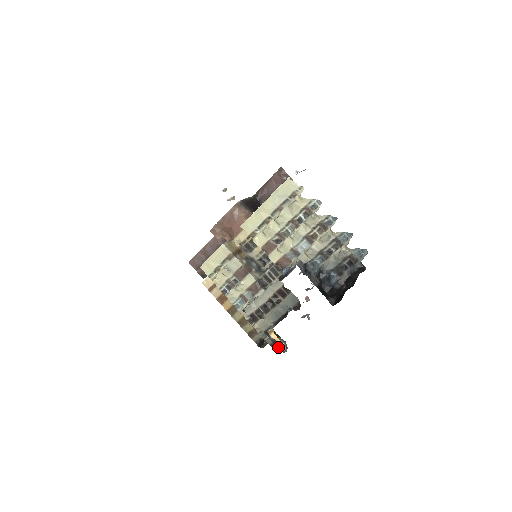
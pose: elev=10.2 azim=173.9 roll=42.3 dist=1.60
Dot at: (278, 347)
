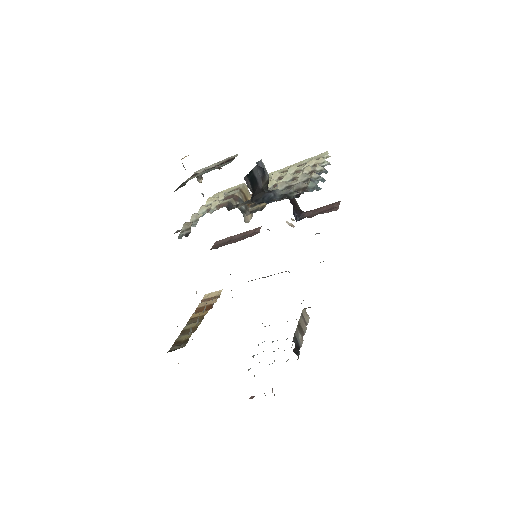
Dot at: occluded
